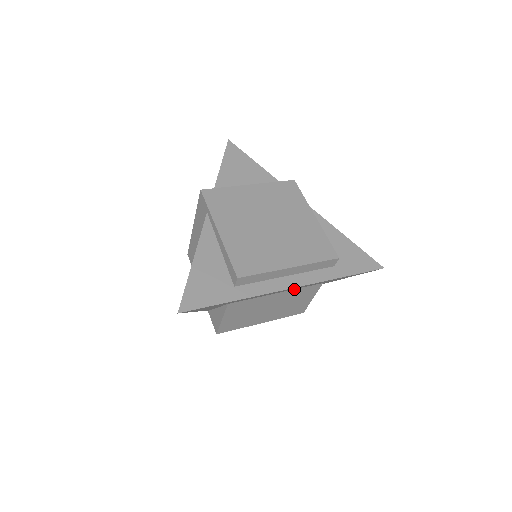
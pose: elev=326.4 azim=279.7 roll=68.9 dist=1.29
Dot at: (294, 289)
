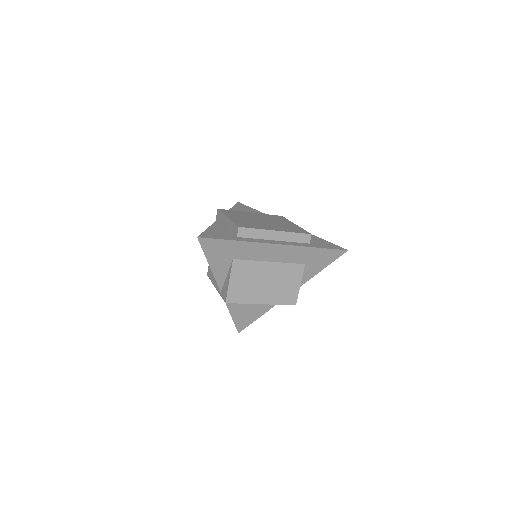
Dot at: (283, 263)
